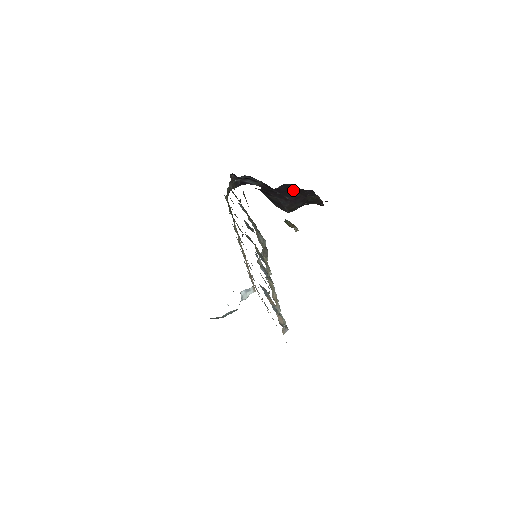
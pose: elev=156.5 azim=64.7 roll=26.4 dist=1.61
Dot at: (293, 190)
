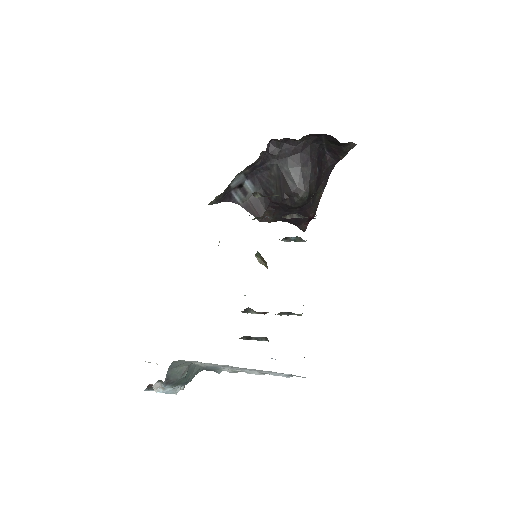
Dot at: (323, 164)
